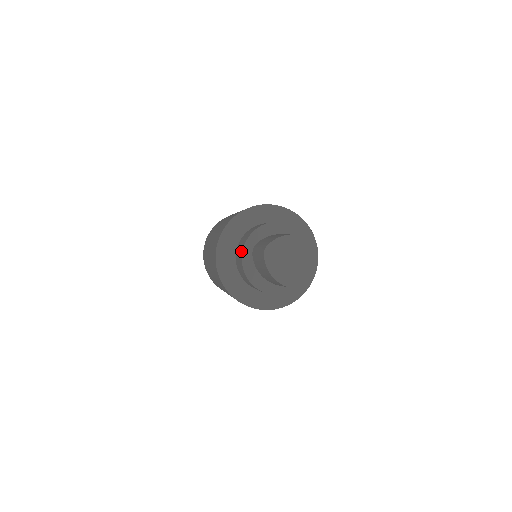
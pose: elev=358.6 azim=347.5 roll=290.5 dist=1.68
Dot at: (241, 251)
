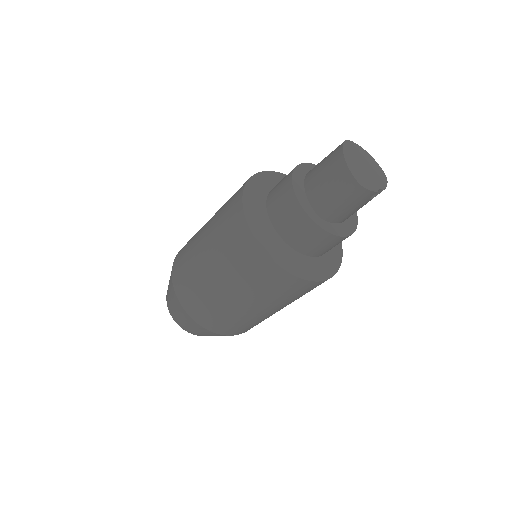
Dot at: occluded
